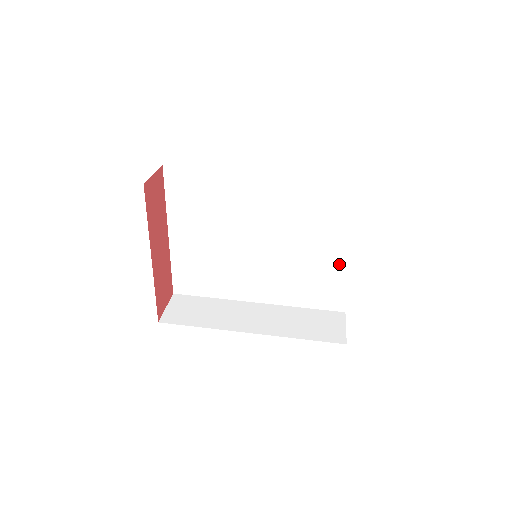
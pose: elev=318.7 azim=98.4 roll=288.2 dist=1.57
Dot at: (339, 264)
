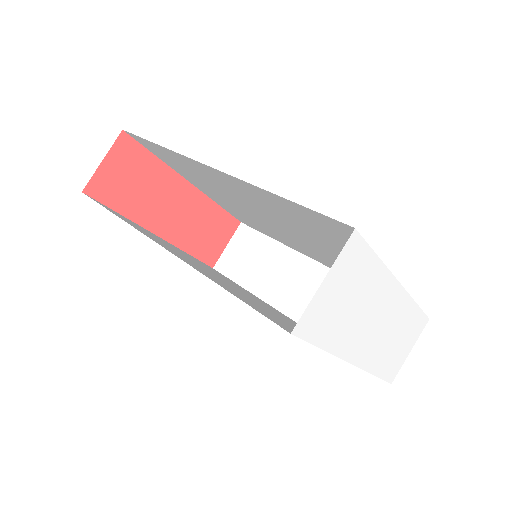
Dot at: occluded
